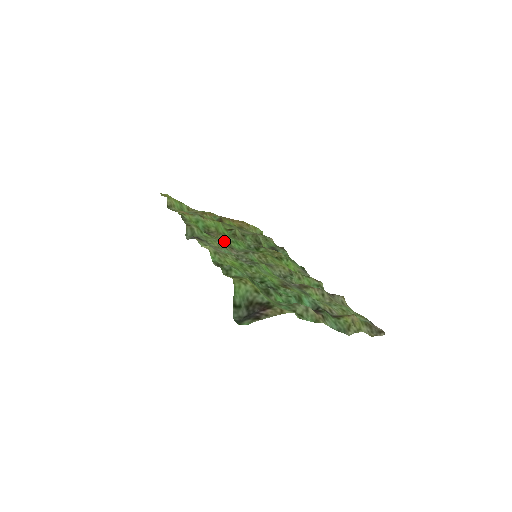
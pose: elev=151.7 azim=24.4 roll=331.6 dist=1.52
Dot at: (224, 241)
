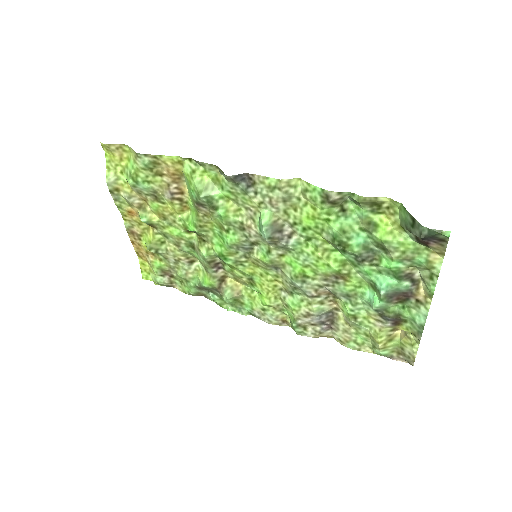
Dot at: (221, 222)
